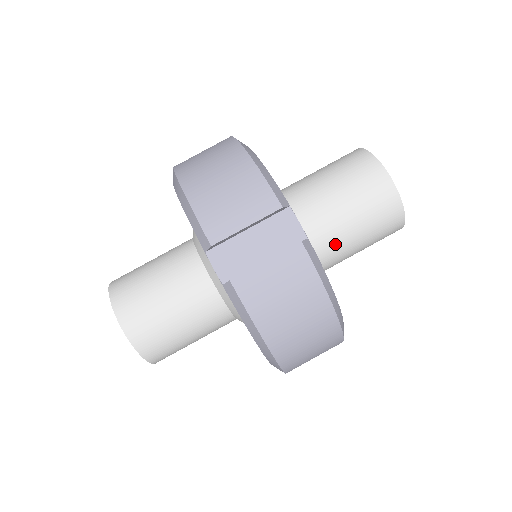
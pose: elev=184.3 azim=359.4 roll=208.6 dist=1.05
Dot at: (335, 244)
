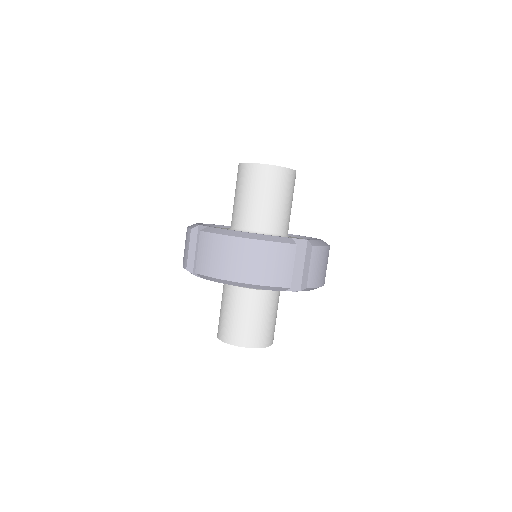
Dot at: (289, 217)
